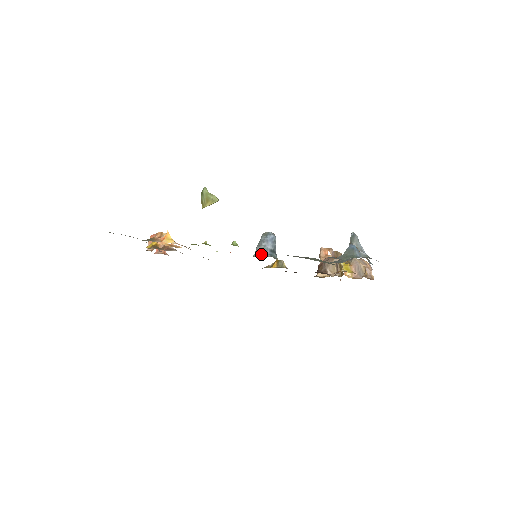
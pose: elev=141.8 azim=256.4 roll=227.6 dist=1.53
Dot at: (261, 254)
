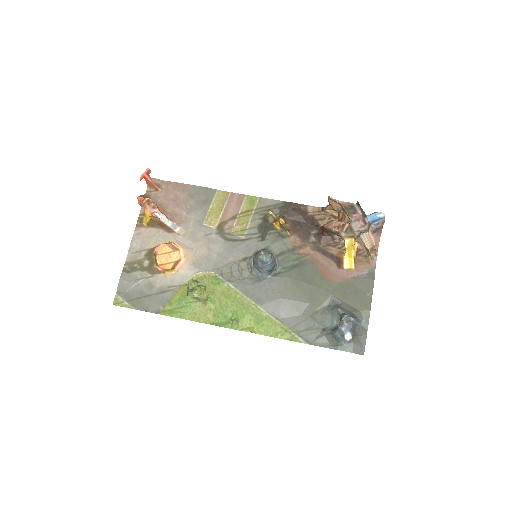
Dot at: (260, 274)
